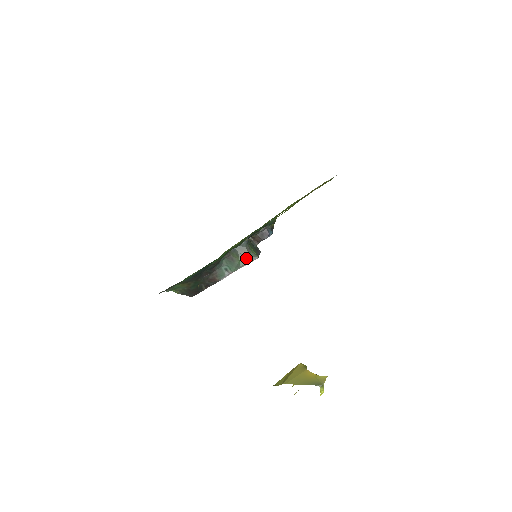
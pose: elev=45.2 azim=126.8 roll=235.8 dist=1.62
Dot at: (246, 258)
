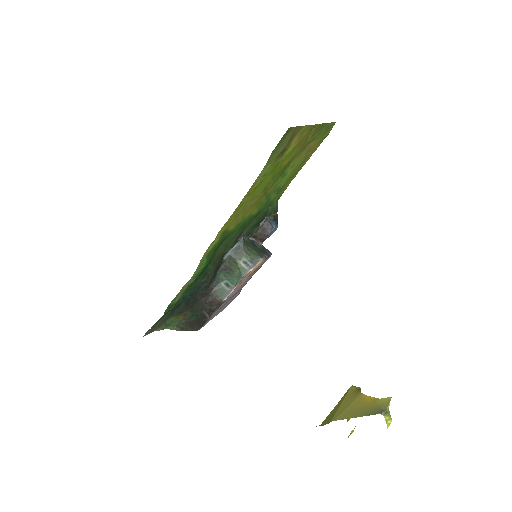
Dot at: (247, 263)
